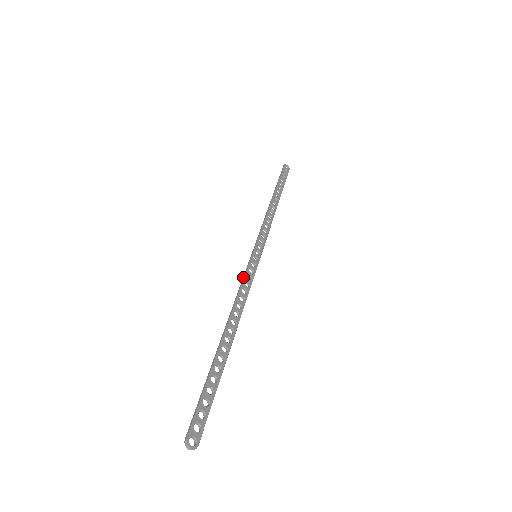
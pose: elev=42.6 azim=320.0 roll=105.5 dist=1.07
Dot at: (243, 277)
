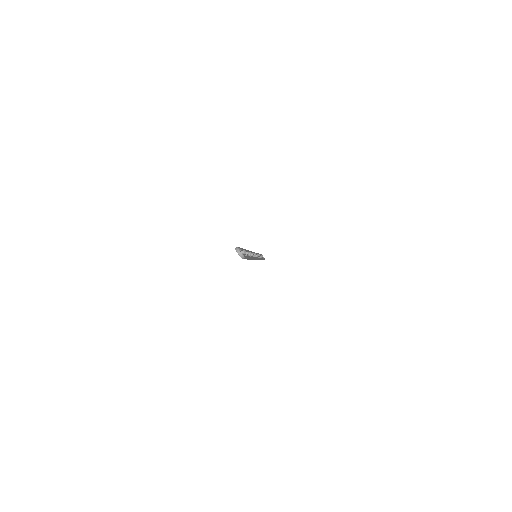
Dot at: occluded
